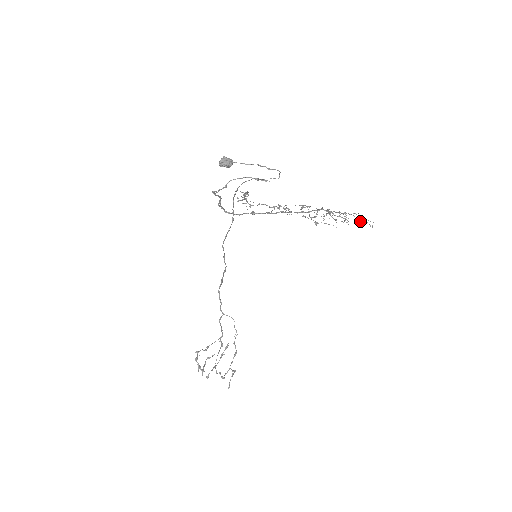
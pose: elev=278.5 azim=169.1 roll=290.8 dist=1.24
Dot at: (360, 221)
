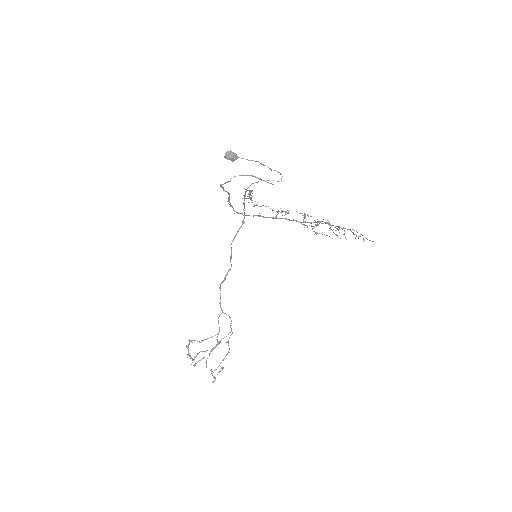
Dot at: (356, 236)
